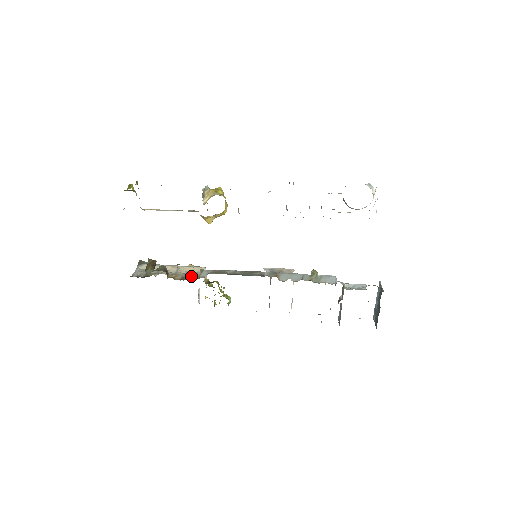
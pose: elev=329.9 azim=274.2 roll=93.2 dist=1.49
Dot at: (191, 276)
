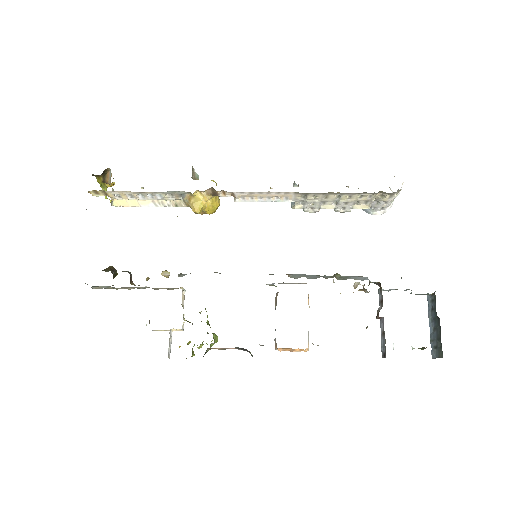
Dot at: occluded
